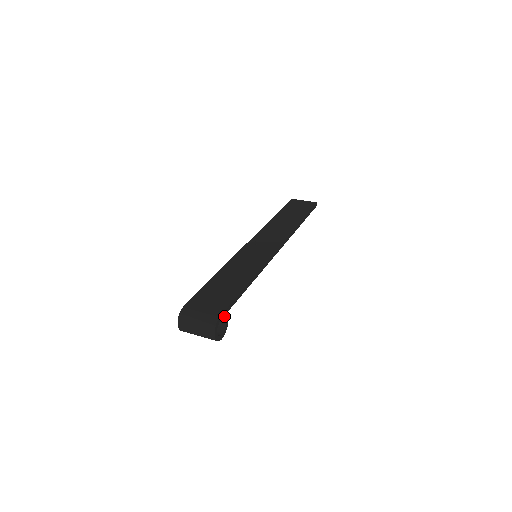
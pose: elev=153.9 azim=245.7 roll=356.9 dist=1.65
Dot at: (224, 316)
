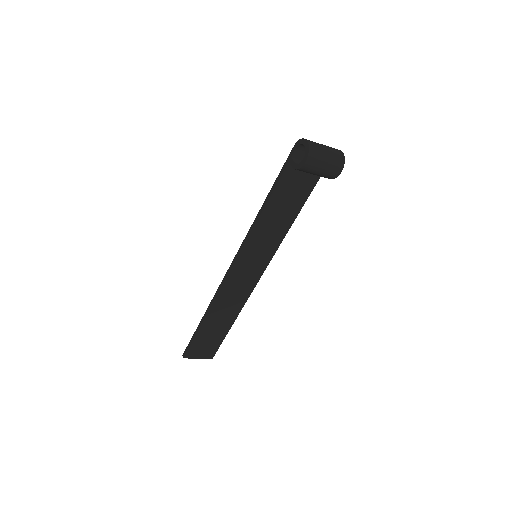
Dot at: occluded
